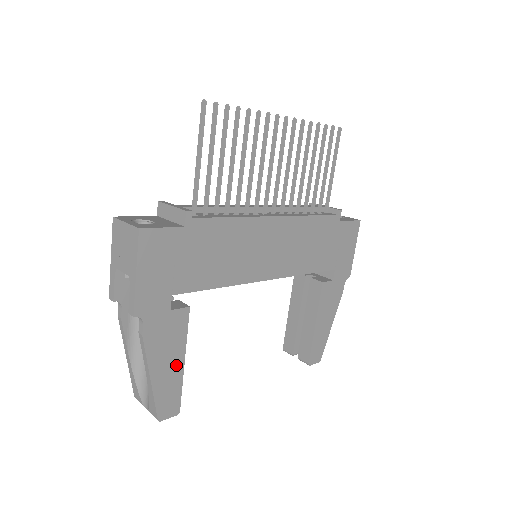
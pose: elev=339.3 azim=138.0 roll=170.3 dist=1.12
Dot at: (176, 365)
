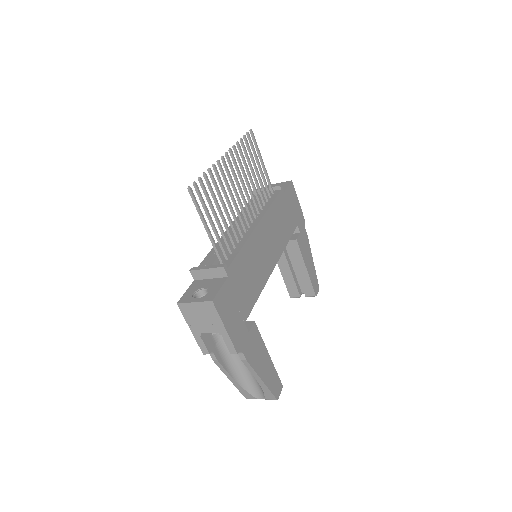
Dot at: (267, 361)
